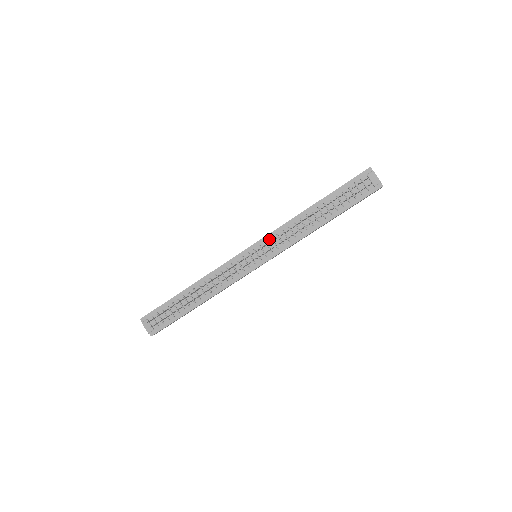
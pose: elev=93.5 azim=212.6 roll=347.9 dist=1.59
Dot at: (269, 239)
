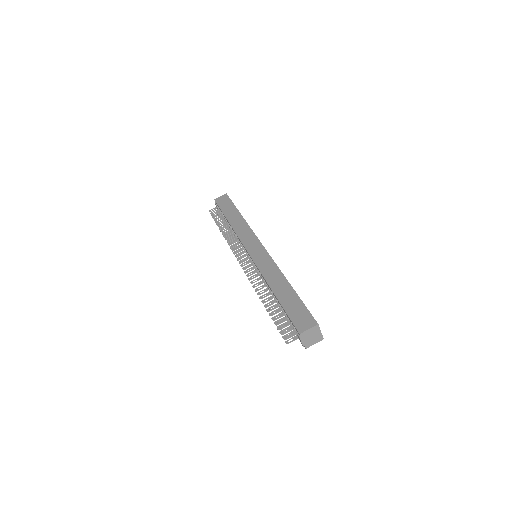
Dot at: (255, 265)
